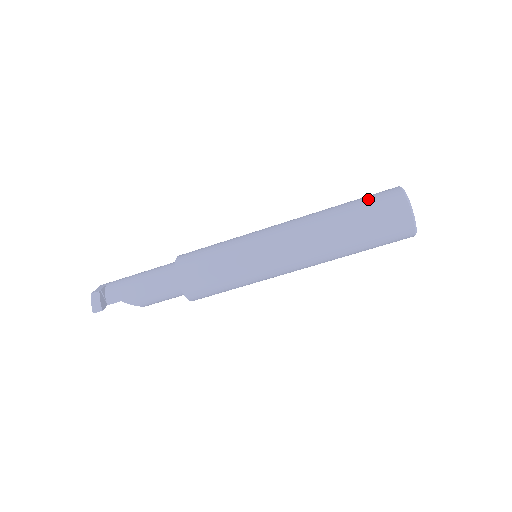
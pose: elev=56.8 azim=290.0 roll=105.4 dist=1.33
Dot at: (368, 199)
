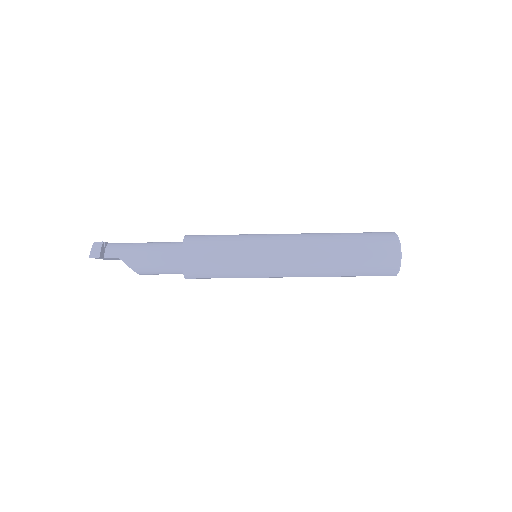
Dot at: (365, 232)
